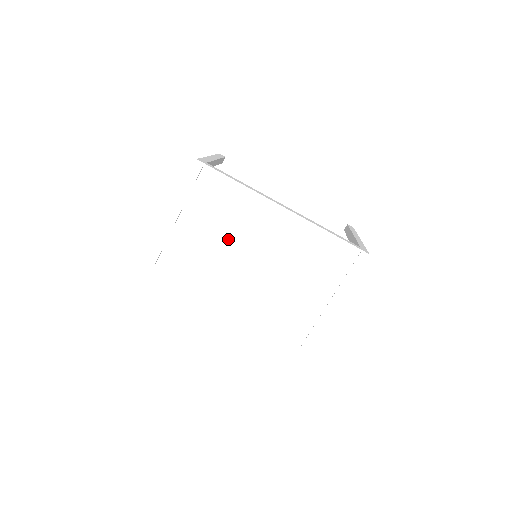
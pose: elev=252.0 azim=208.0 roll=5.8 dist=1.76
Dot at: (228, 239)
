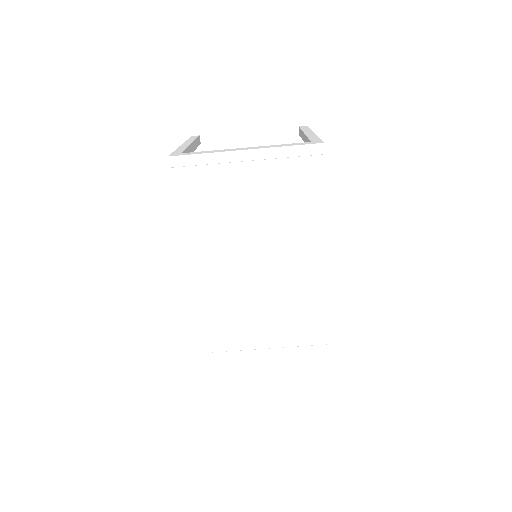
Dot at: (260, 226)
